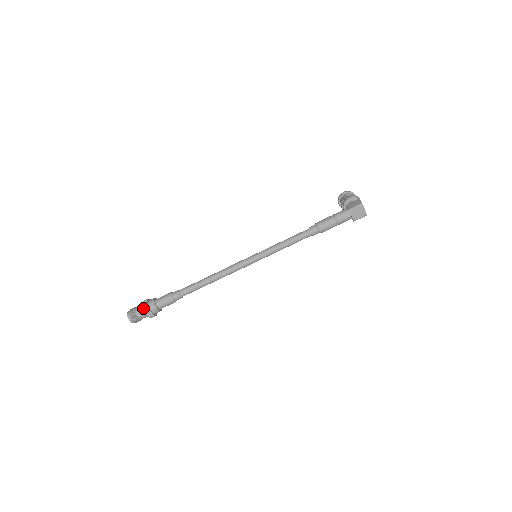
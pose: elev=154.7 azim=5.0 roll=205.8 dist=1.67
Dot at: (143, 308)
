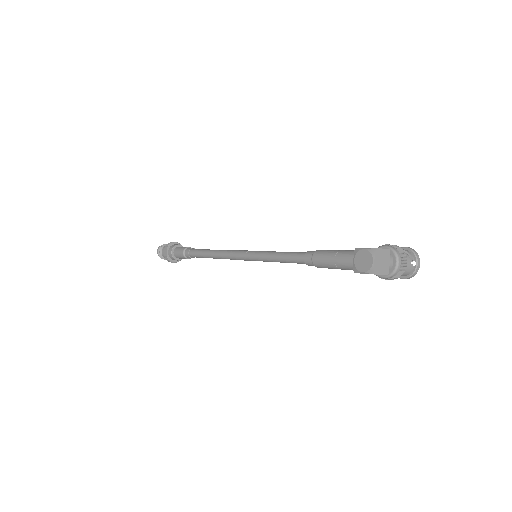
Dot at: (166, 244)
